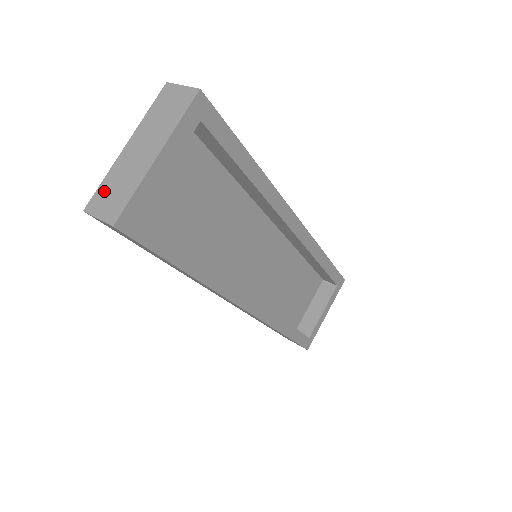
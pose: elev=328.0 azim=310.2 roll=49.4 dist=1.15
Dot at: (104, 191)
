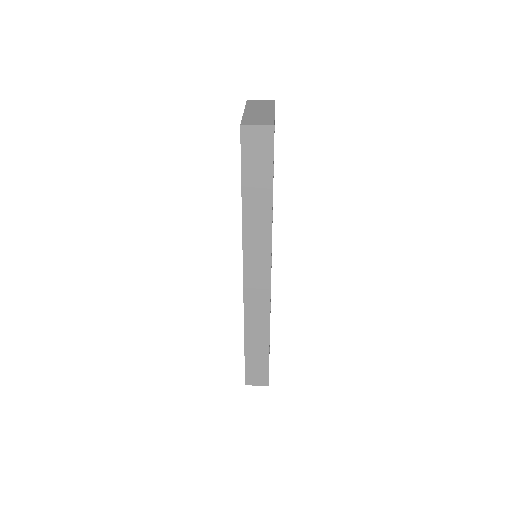
Dot at: (249, 120)
